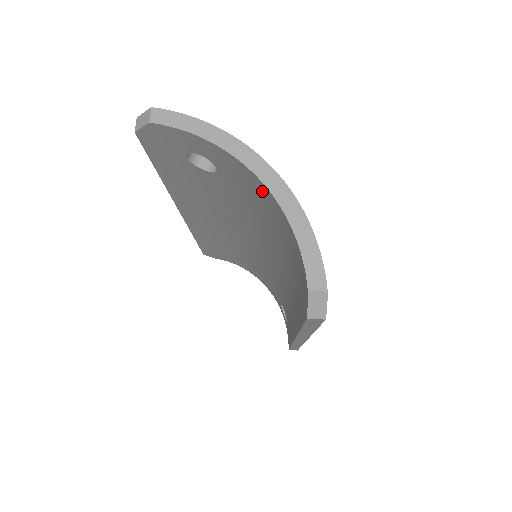
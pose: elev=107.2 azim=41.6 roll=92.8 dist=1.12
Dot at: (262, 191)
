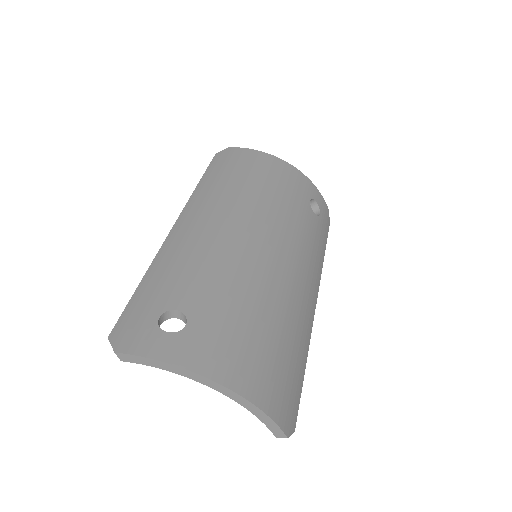
Dot at: occluded
